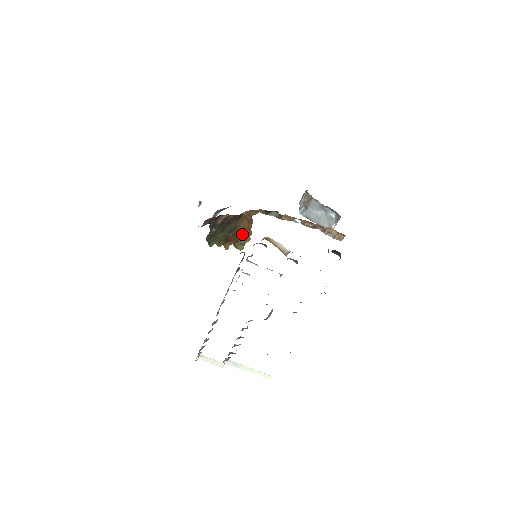
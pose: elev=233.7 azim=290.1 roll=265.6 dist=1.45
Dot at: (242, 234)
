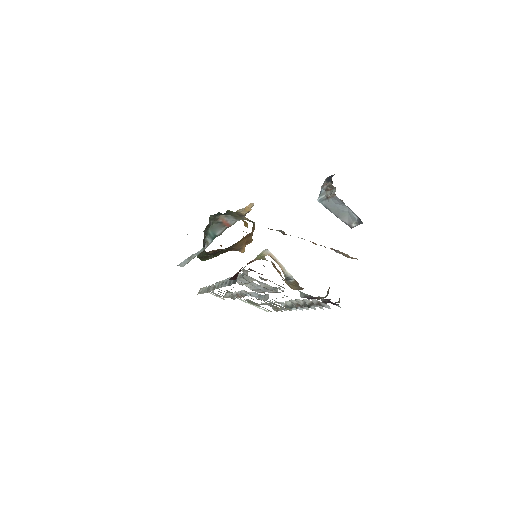
Dot at: (239, 250)
